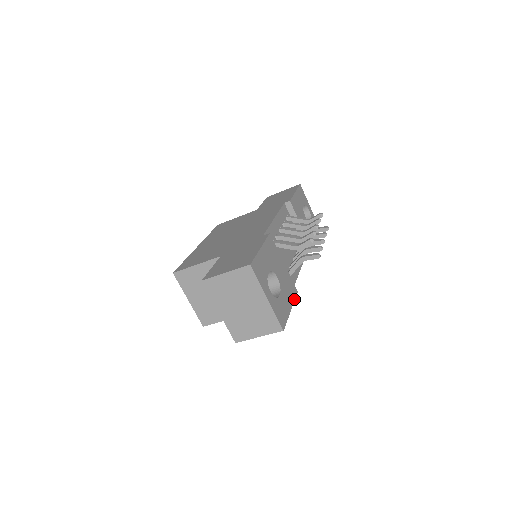
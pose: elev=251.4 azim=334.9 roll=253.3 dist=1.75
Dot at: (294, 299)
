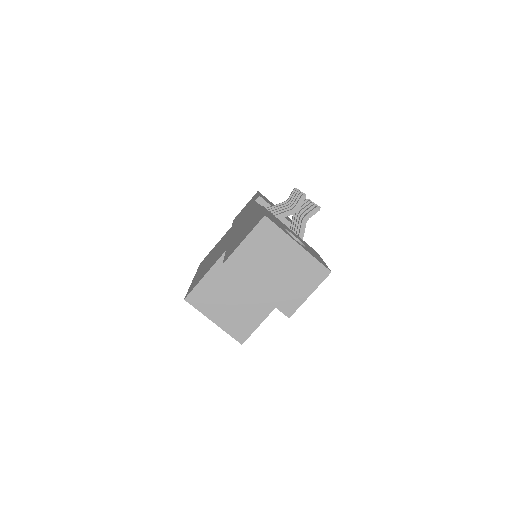
Dot at: occluded
